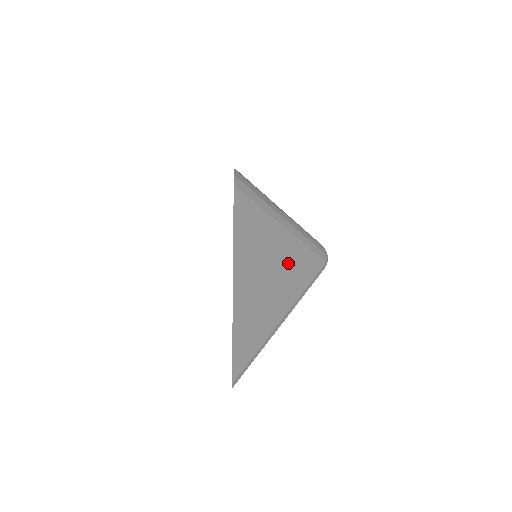
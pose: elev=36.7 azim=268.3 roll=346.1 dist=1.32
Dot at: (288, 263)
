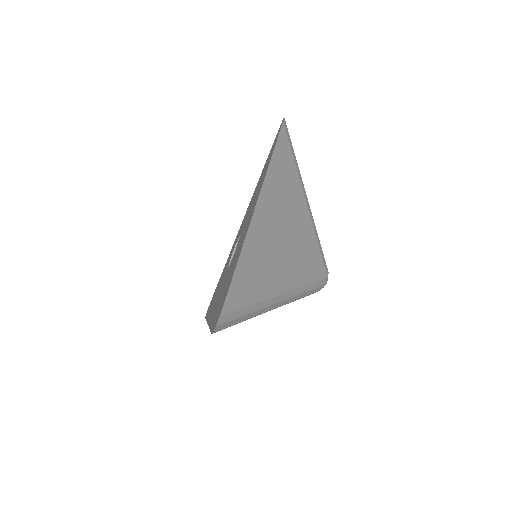
Dot at: (303, 224)
